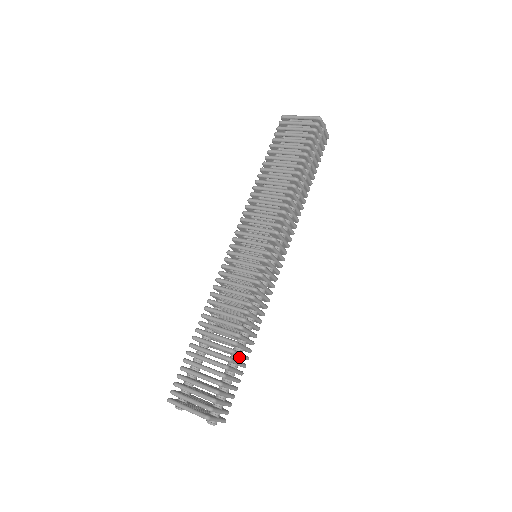
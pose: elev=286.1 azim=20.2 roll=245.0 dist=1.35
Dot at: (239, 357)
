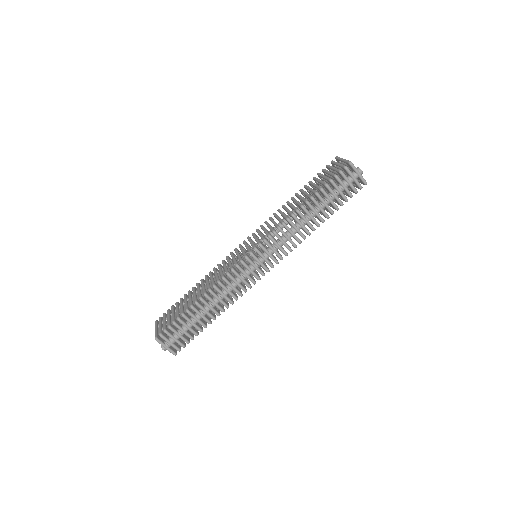
Dot at: (199, 315)
